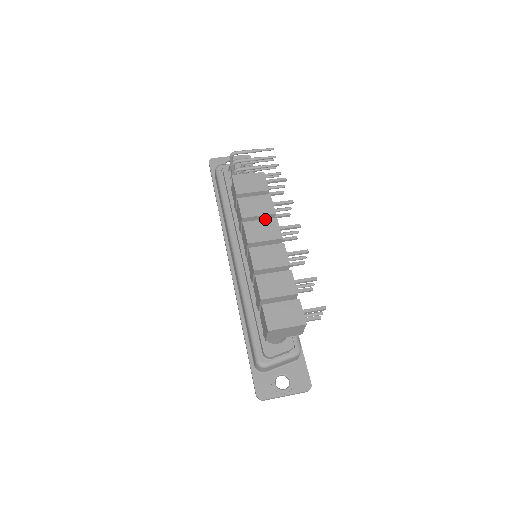
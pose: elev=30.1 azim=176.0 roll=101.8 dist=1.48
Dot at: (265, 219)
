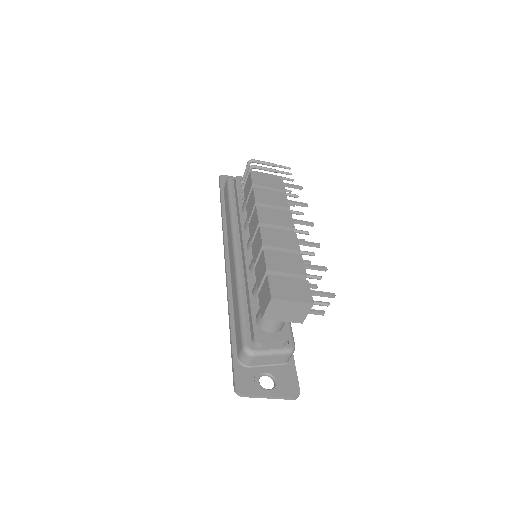
Dot at: (279, 209)
